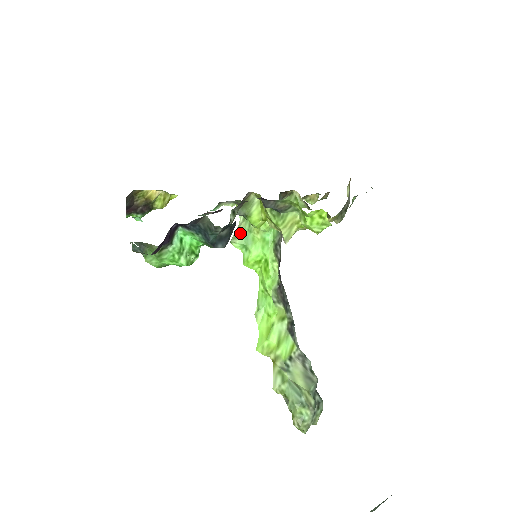
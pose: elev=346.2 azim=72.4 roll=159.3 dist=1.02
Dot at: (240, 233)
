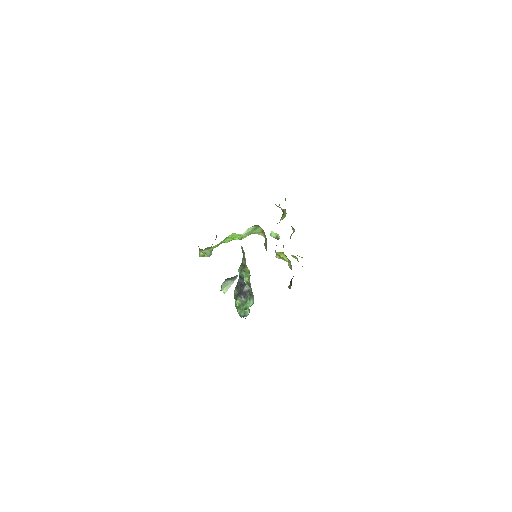
Dot at: occluded
